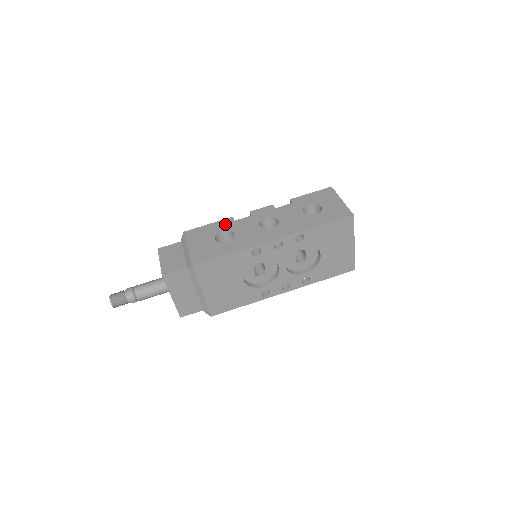
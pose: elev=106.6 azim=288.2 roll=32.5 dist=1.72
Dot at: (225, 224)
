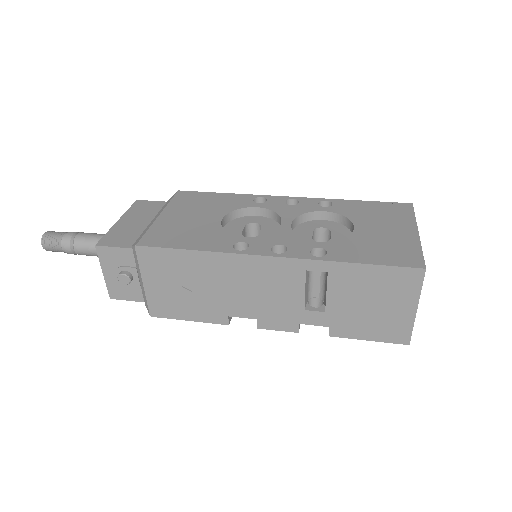
Dot at: occluded
